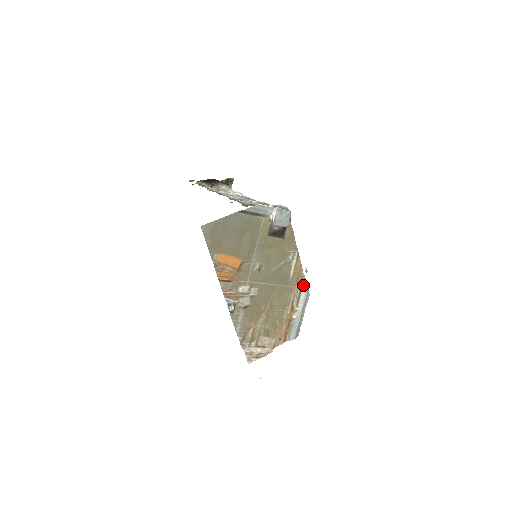
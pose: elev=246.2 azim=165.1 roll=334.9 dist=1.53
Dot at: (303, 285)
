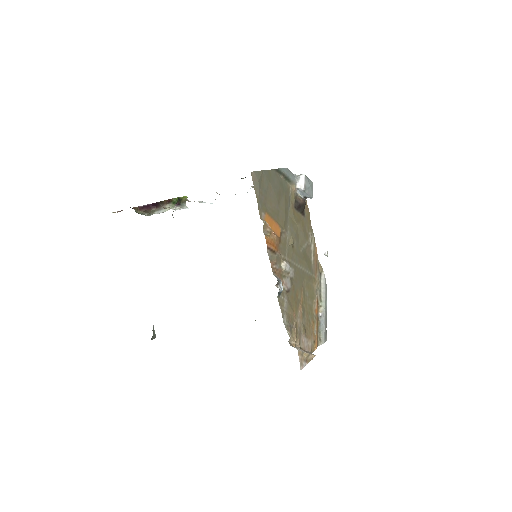
Dot at: (321, 276)
